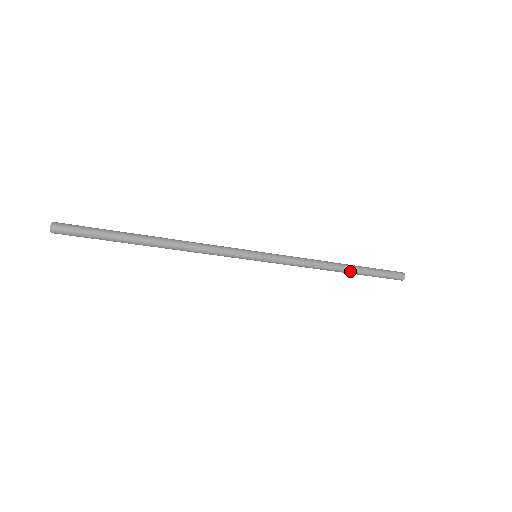
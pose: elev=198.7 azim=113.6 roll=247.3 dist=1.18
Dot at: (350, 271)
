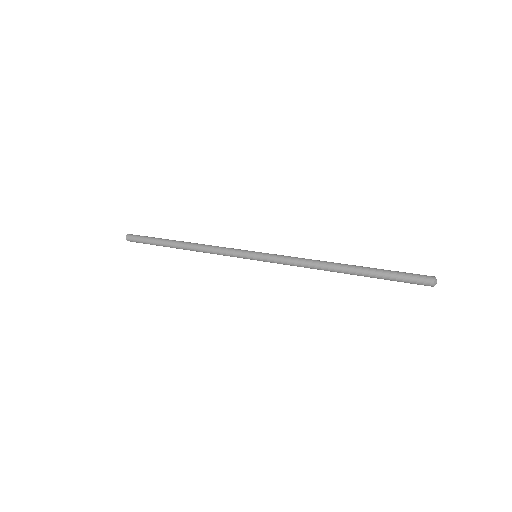
Dot at: (353, 274)
